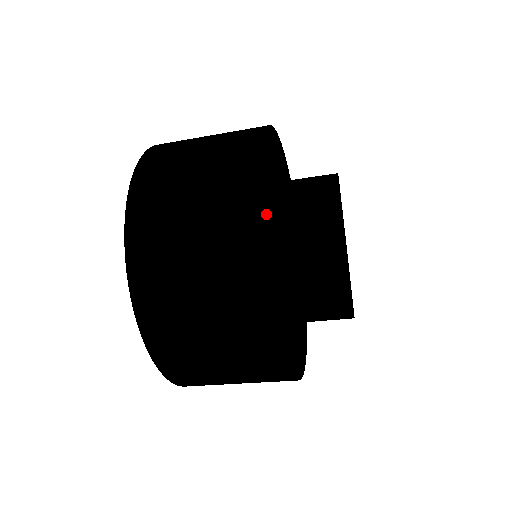
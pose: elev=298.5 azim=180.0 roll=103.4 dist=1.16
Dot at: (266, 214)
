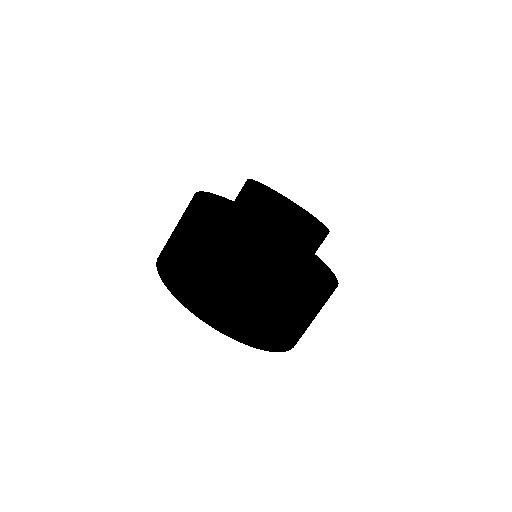
Dot at: (269, 260)
